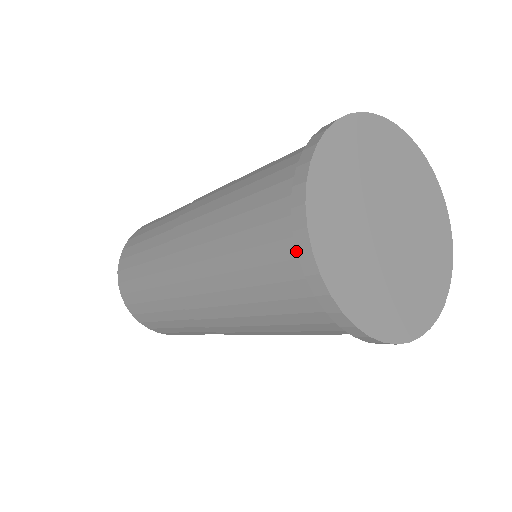
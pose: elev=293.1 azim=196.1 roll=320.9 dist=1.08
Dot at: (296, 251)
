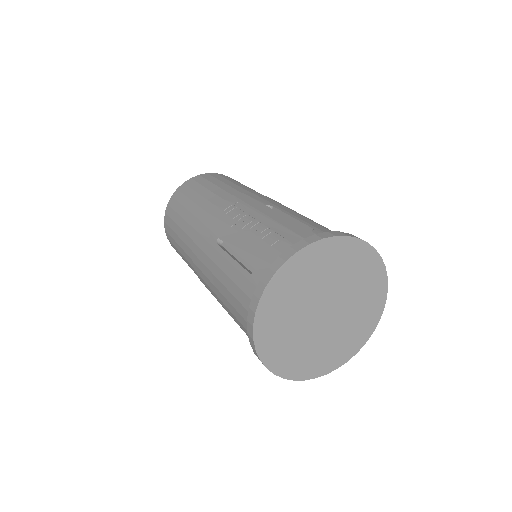
Dot at: occluded
